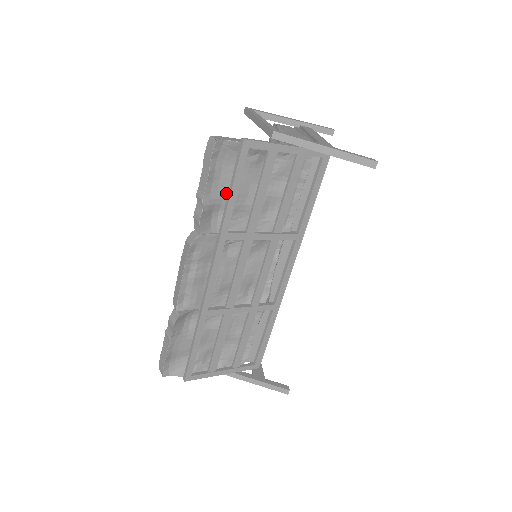
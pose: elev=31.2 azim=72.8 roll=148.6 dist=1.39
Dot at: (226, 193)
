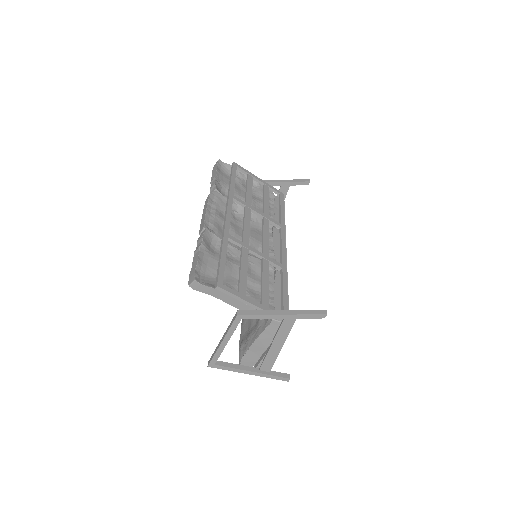
Dot at: (228, 184)
